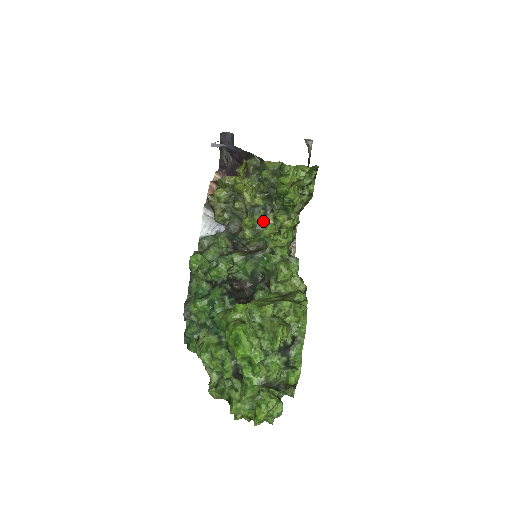
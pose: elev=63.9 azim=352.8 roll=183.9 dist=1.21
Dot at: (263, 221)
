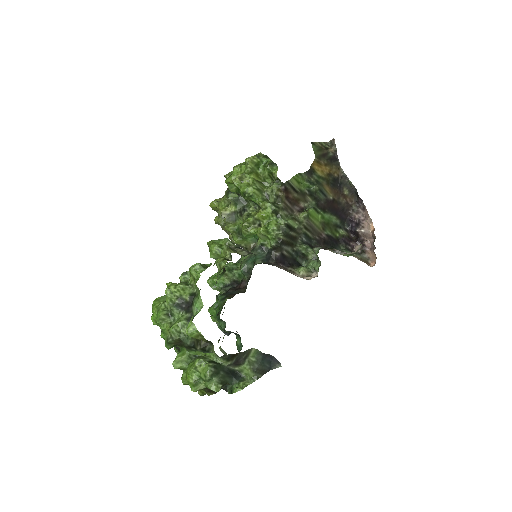
Dot at: (242, 222)
